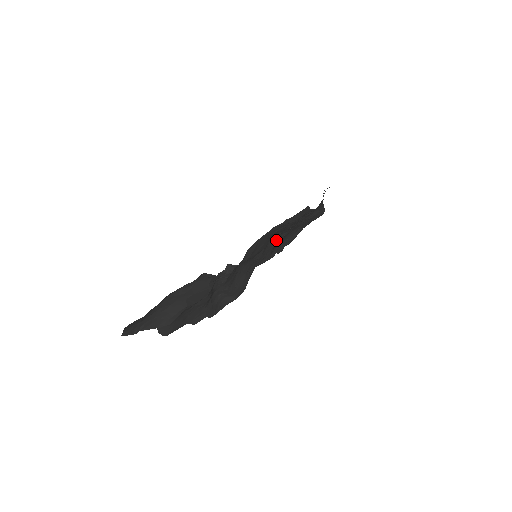
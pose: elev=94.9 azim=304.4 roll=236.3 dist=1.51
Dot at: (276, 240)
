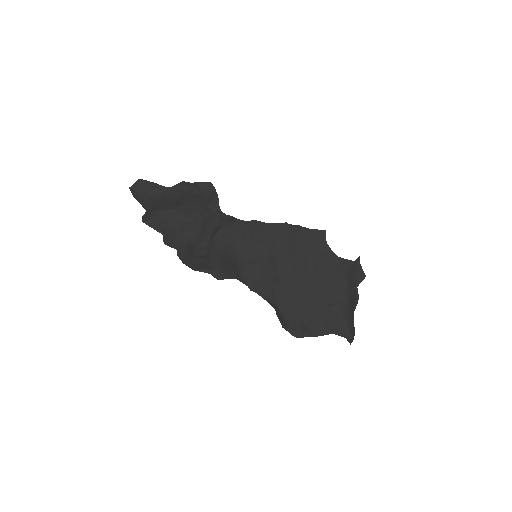
Dot at: (283, 281)
